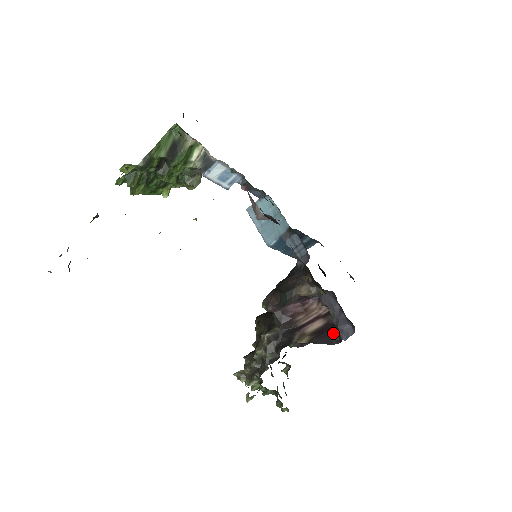
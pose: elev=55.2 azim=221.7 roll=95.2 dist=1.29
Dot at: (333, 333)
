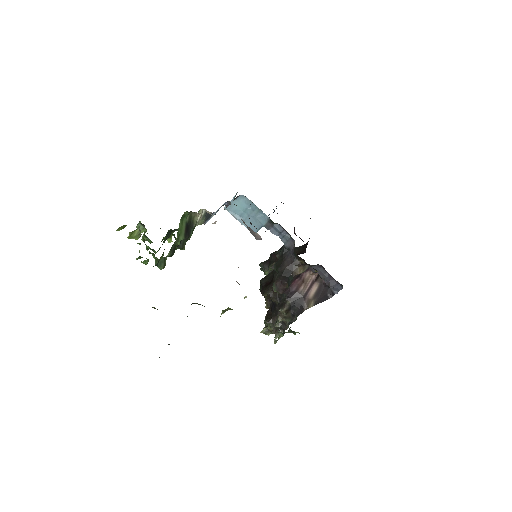
Dot at: (327, 291)
